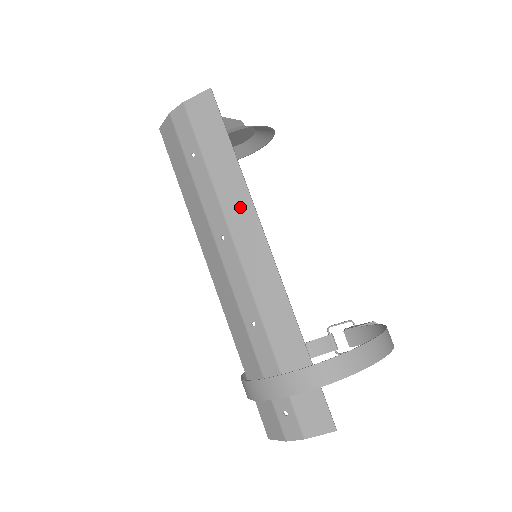
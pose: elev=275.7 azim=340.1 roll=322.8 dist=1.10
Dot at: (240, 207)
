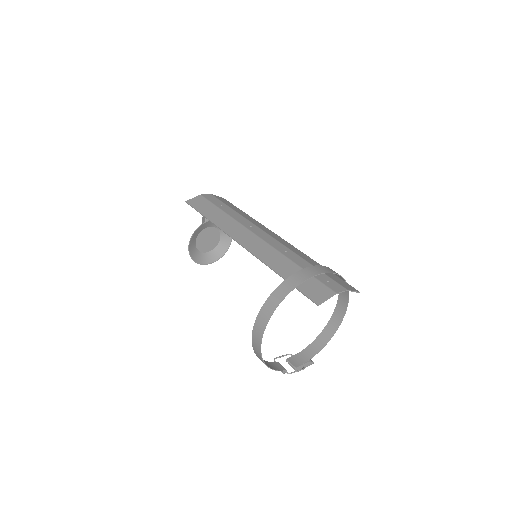
Dot at: (256, 223)
